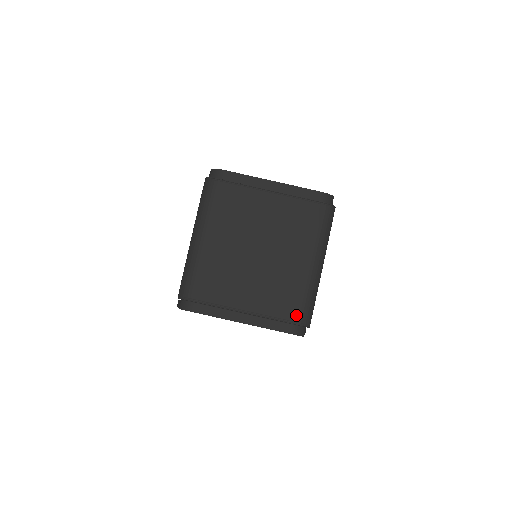
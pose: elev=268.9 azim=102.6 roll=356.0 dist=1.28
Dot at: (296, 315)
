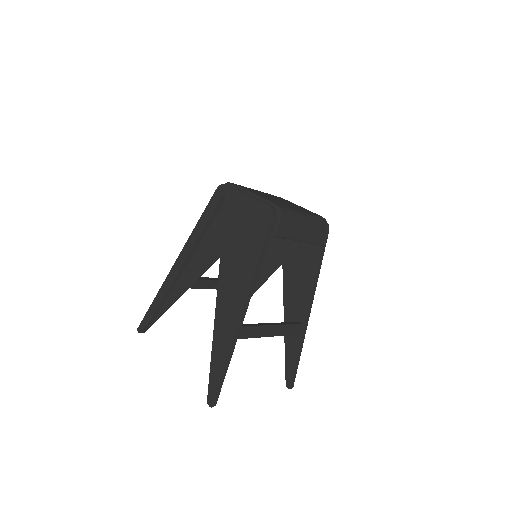
Dot at: (279, 205)
